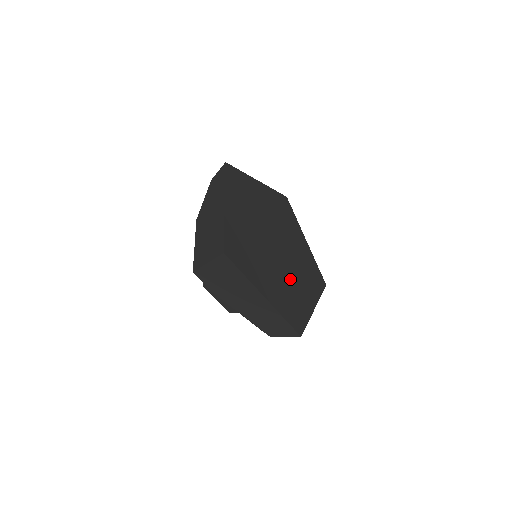
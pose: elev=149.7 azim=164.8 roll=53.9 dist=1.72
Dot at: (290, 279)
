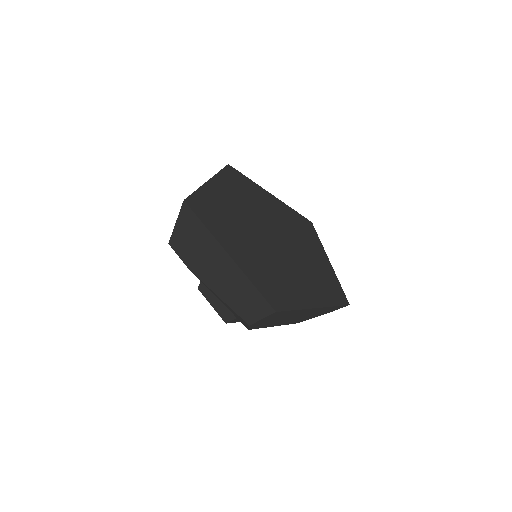
Dot at: (283, 267)
